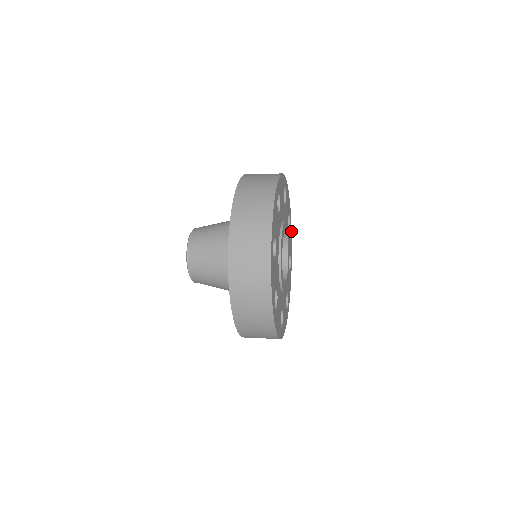
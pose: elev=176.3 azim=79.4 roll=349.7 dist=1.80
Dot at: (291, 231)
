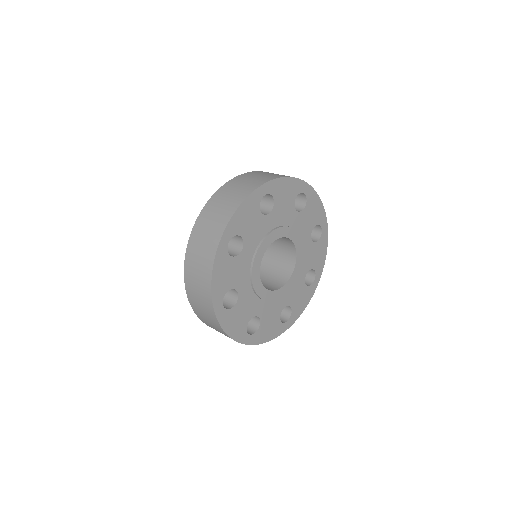
Dot at: (317, 197)
